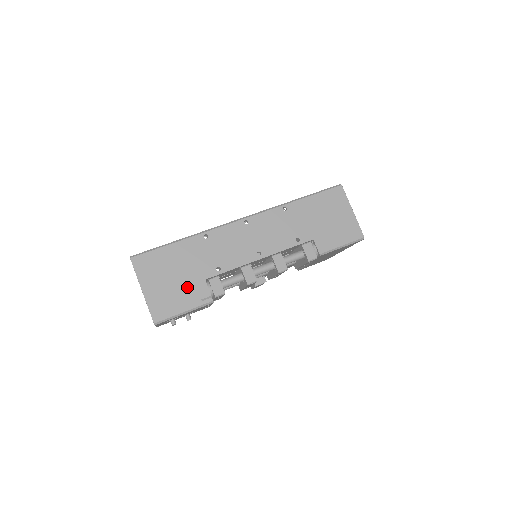
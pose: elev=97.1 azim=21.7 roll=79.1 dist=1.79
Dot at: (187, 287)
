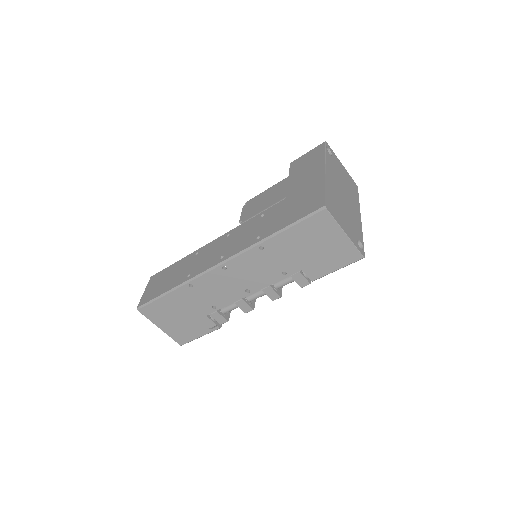
Dot at: (194, 322)
